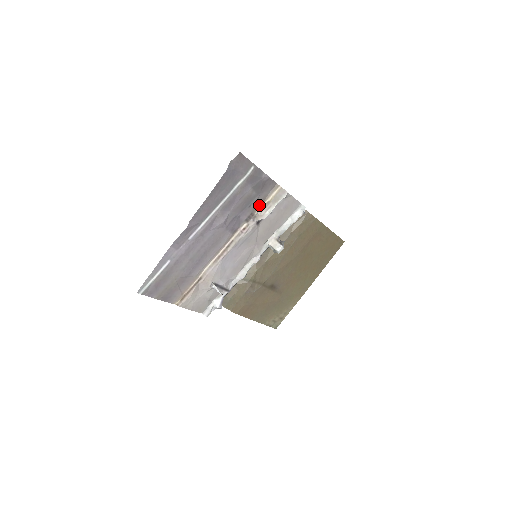
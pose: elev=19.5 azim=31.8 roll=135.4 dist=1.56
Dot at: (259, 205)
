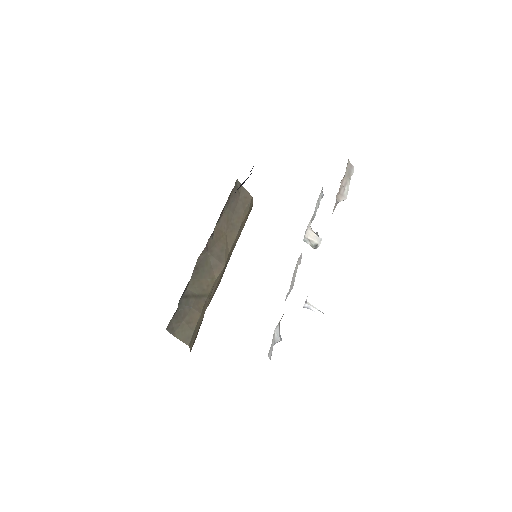
Dot at: occluded
